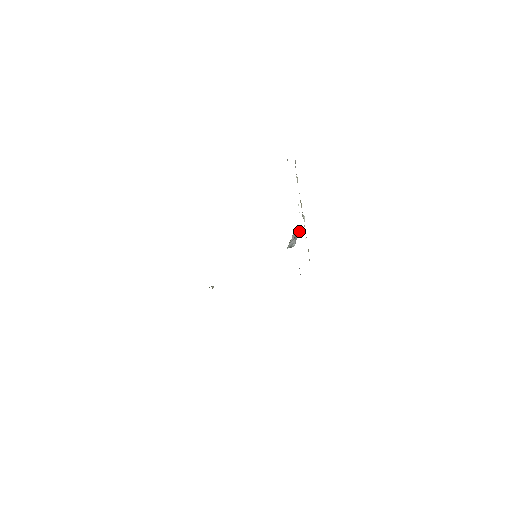
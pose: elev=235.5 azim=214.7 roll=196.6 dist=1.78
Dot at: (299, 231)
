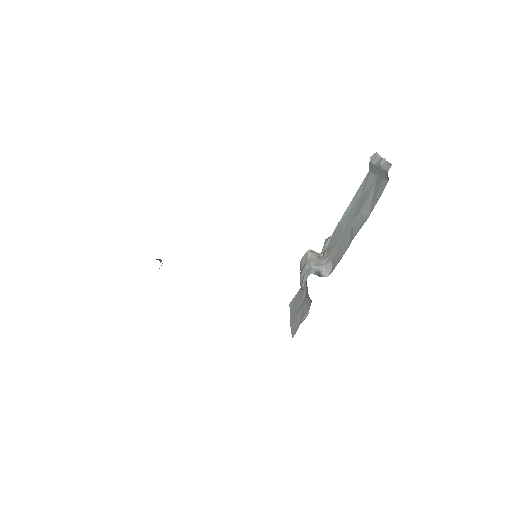
Dot at: (319, 255)
